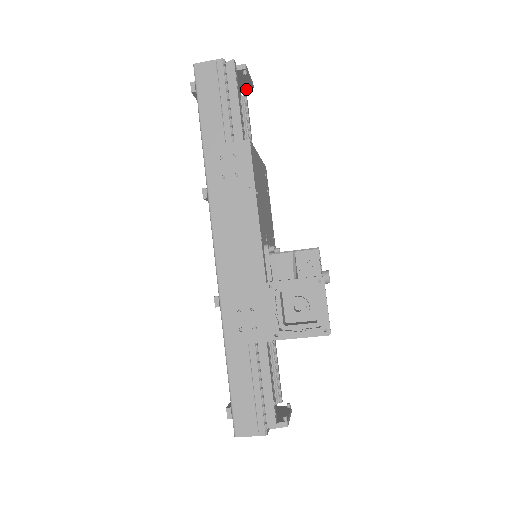
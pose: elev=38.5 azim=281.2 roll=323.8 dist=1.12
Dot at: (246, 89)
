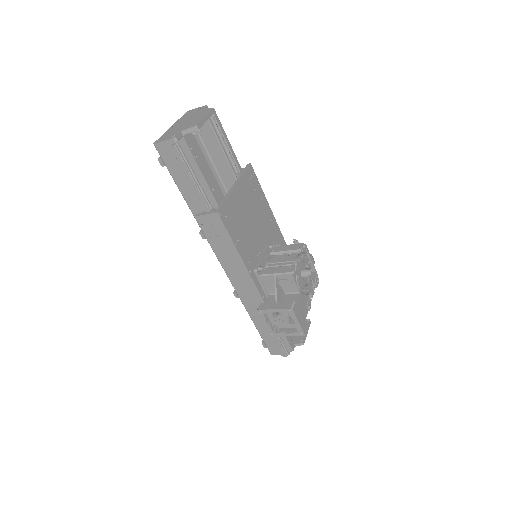
Dot at: occluded
